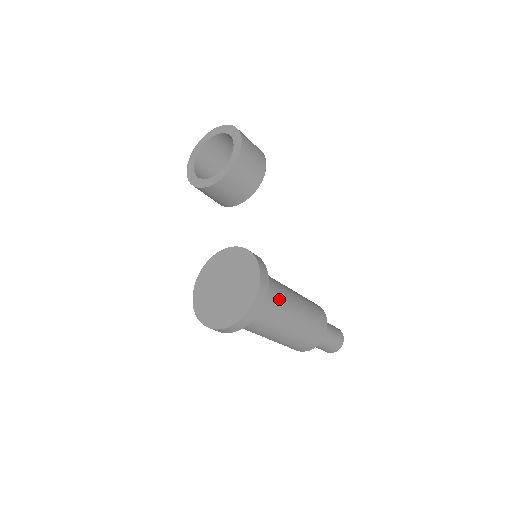
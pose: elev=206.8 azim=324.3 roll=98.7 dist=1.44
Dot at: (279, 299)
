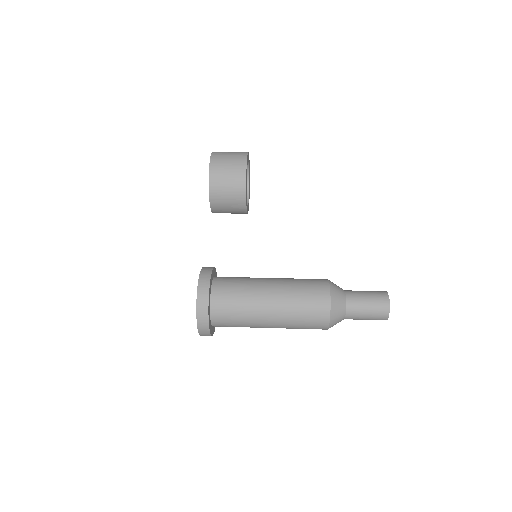
Dot at: (241, 301)
